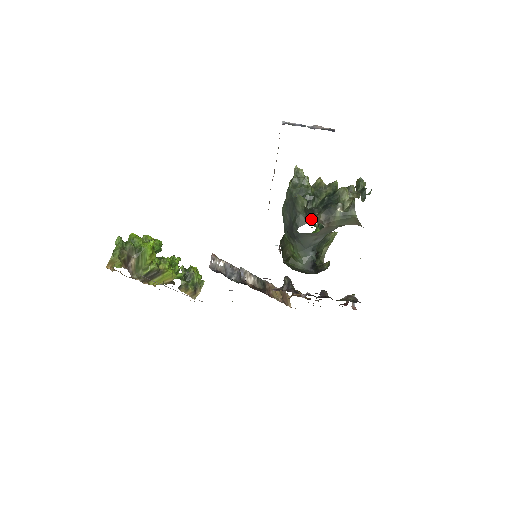
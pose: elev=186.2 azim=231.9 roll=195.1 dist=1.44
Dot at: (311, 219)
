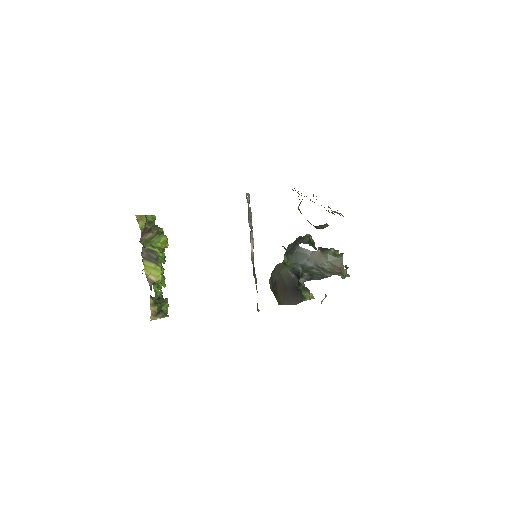
Dot at: occluded
